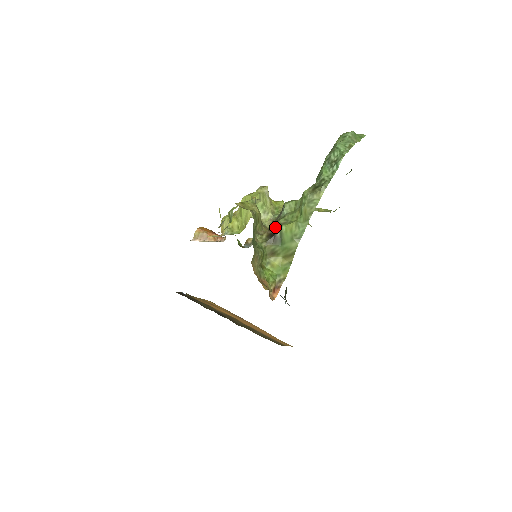
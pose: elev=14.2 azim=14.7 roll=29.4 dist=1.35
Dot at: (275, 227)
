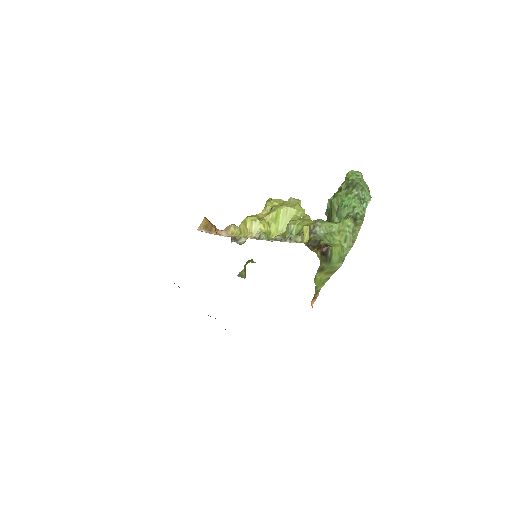
Dot at: (326, 247)
